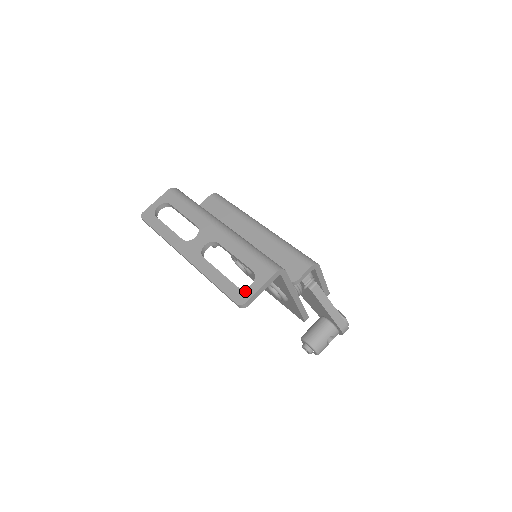
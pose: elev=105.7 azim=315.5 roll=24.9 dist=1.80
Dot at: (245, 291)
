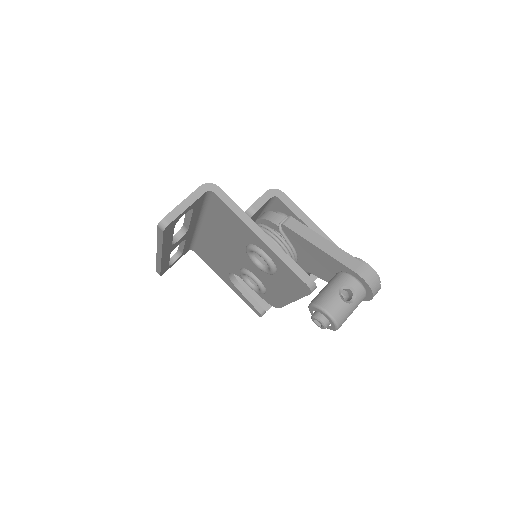
Dot at: occluded
